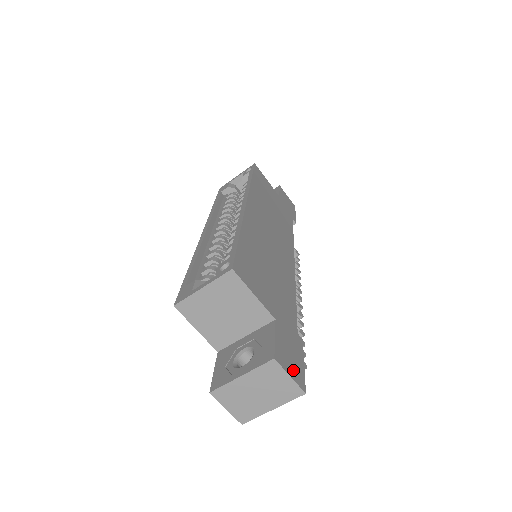
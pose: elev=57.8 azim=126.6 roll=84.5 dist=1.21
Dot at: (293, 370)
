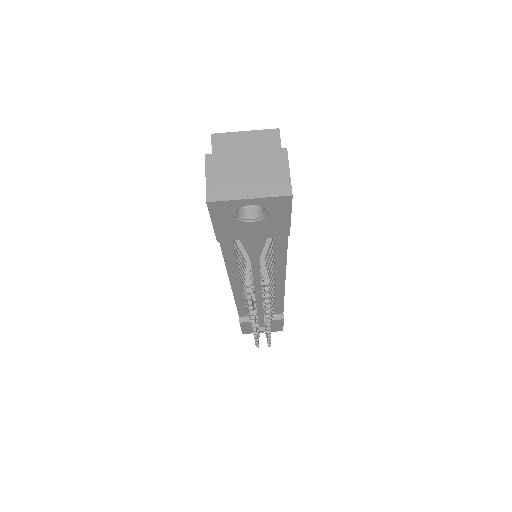
Dot at: occluded
